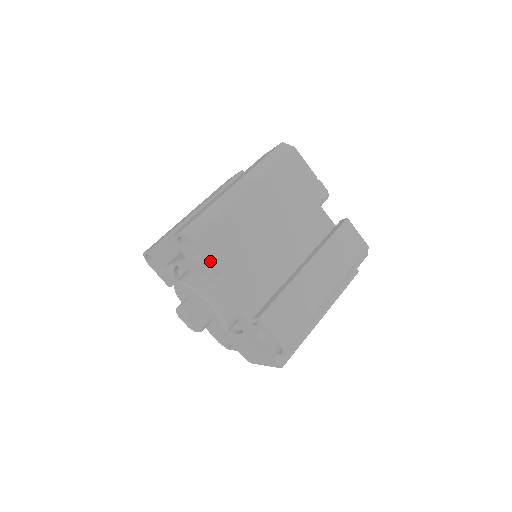
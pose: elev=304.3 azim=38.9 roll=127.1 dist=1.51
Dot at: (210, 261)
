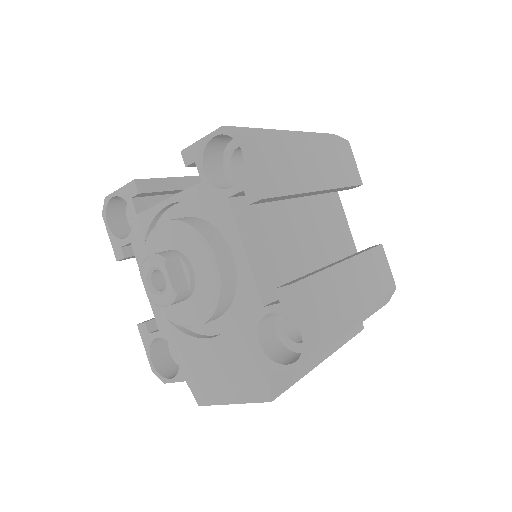
Dot at: (254, 174)
